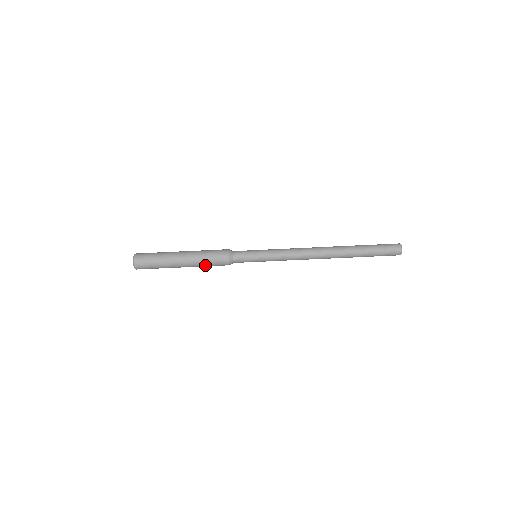
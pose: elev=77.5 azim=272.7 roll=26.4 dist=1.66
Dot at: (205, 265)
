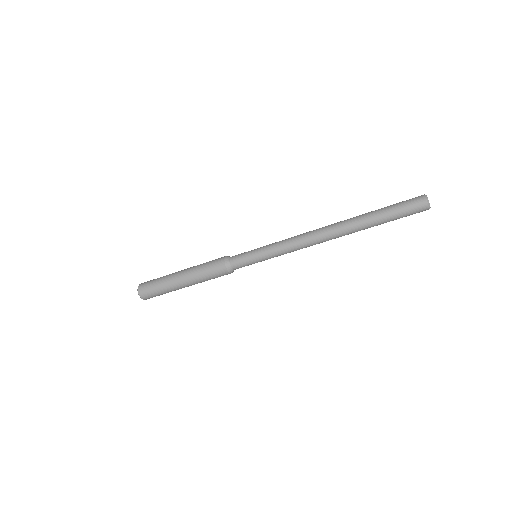
Dot at: (206, 280)
